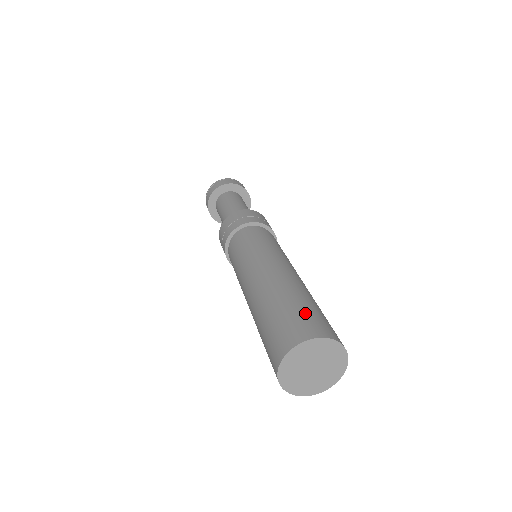
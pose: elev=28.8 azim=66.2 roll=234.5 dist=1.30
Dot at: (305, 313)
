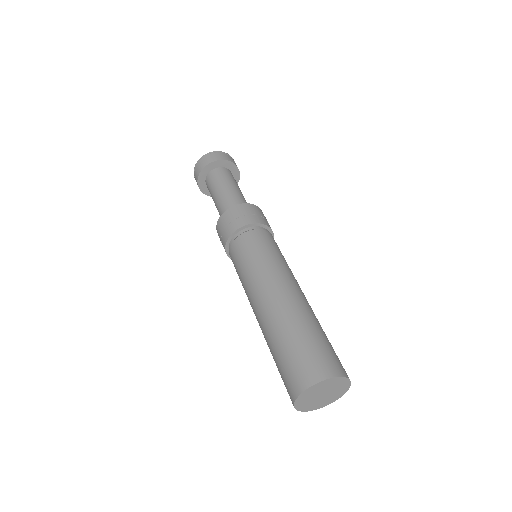
Dot at: (333, 349)
